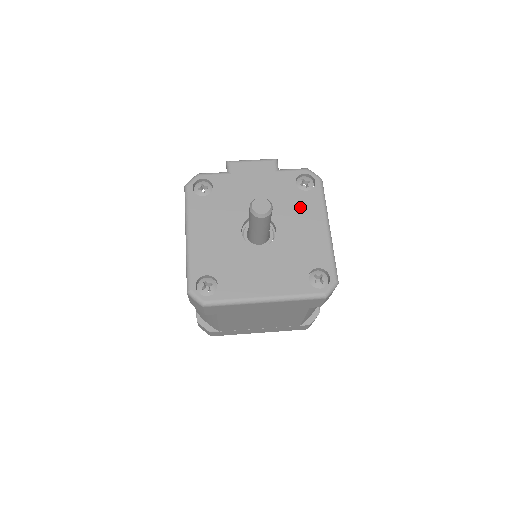
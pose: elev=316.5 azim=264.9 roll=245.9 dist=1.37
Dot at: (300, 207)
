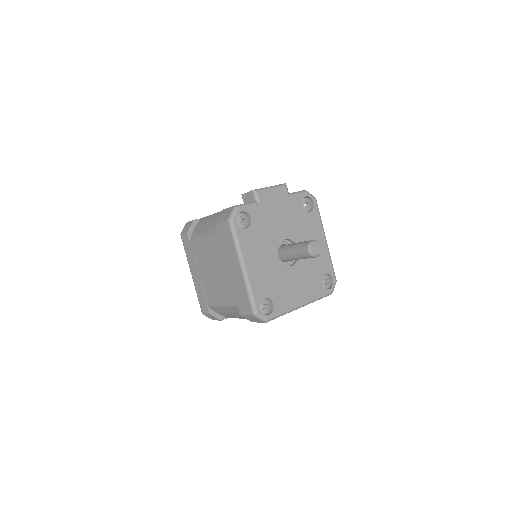
Dot at: (309, 227)
